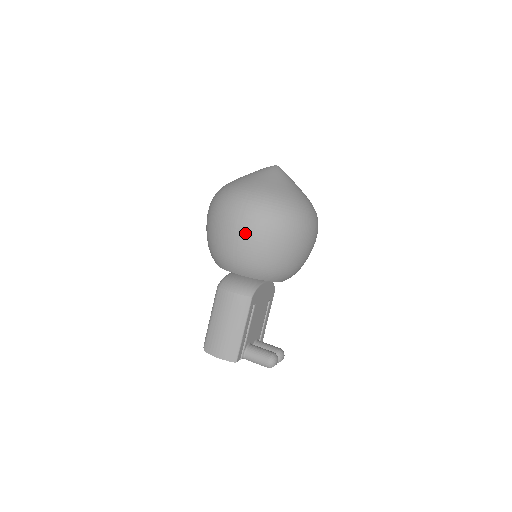
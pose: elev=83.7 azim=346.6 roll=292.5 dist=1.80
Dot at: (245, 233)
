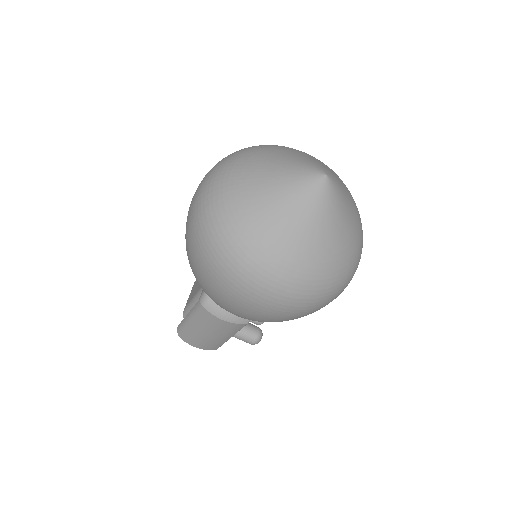
Dot at: (259, 316)
